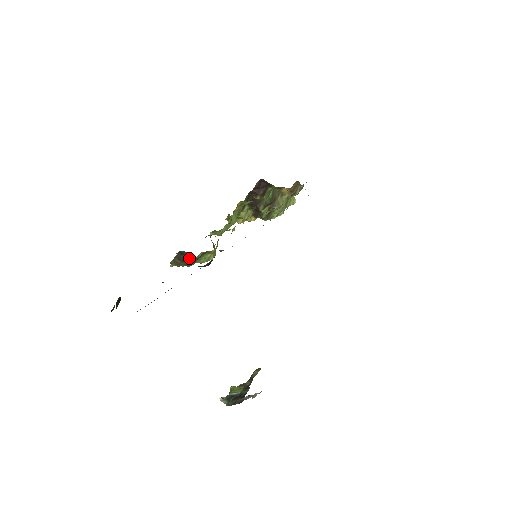
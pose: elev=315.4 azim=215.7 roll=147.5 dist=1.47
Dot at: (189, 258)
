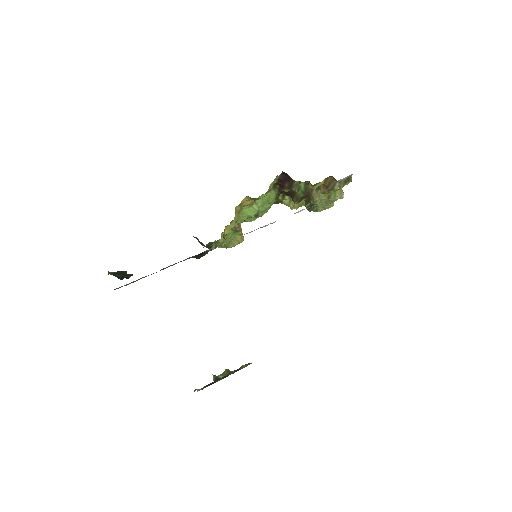
Dot at: occluded
